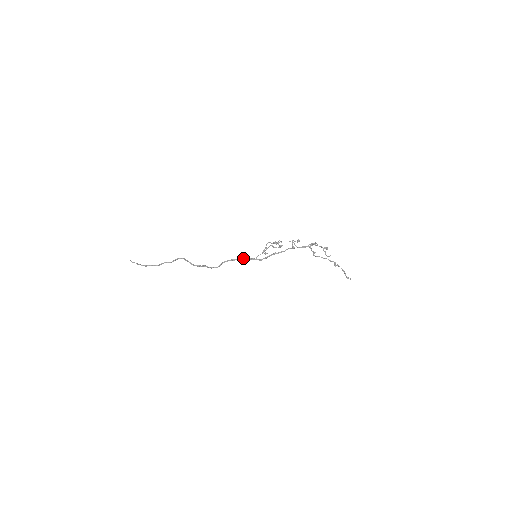
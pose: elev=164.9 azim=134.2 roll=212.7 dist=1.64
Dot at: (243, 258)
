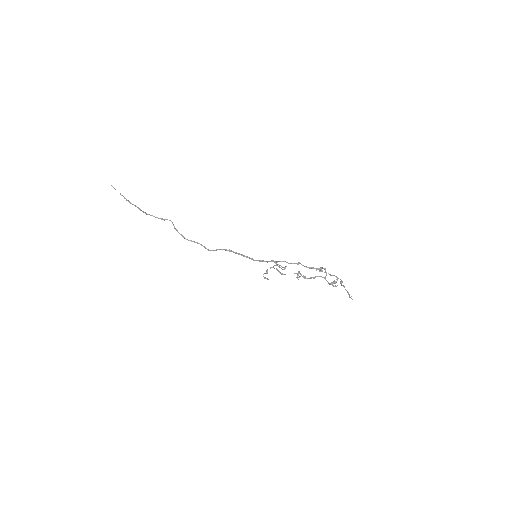
Dot at: (241, 255)
